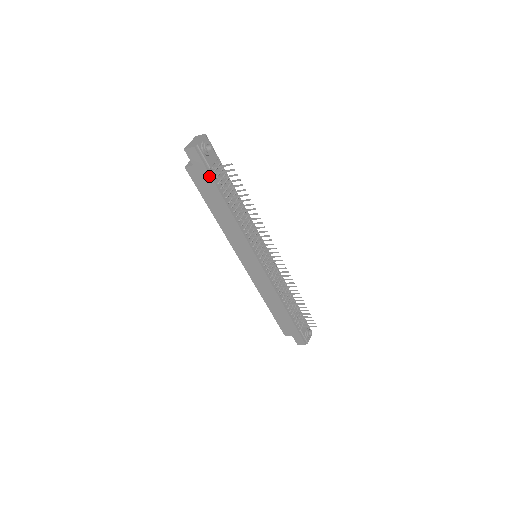
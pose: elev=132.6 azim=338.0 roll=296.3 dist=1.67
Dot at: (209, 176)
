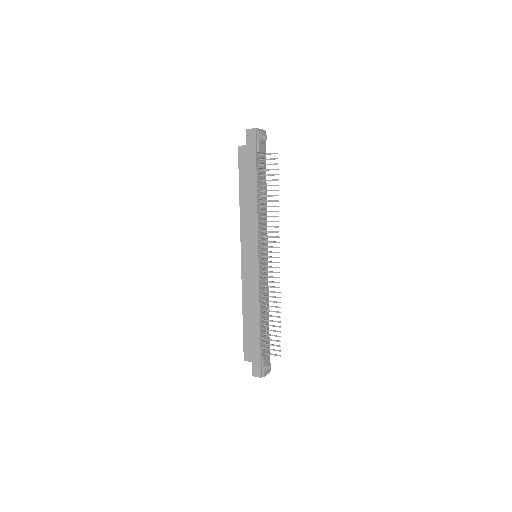
Dot at: (255, 157)
